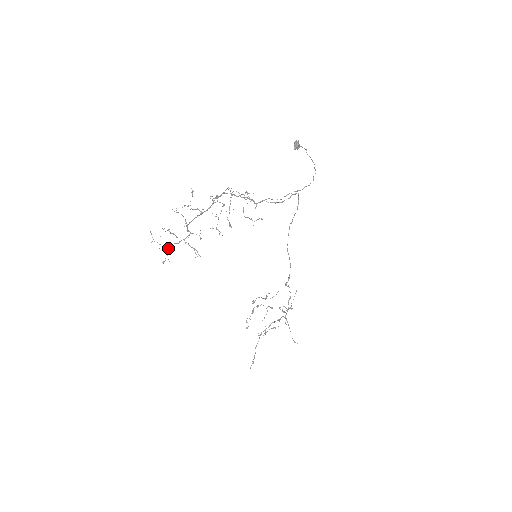
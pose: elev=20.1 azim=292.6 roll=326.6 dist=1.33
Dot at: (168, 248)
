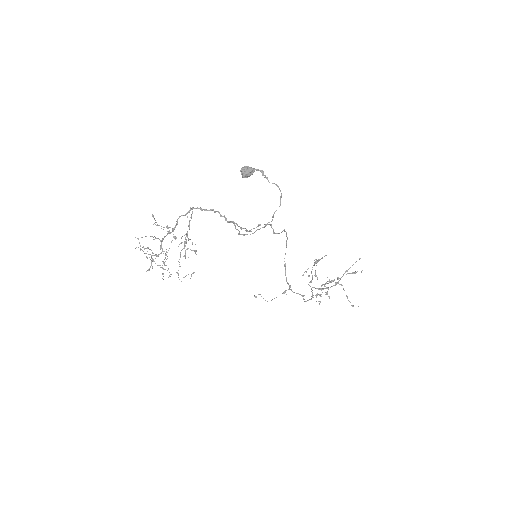
Dot at: (151, 258)
